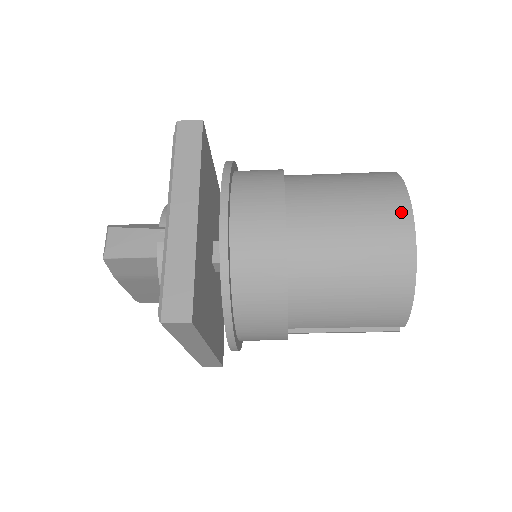
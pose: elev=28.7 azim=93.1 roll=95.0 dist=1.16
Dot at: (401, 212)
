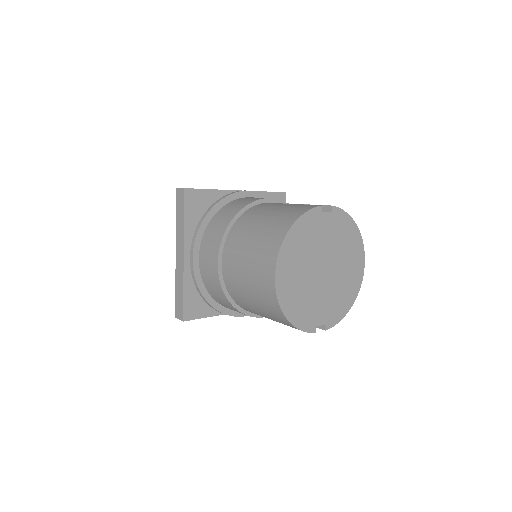
Dot at: (269, 273)
